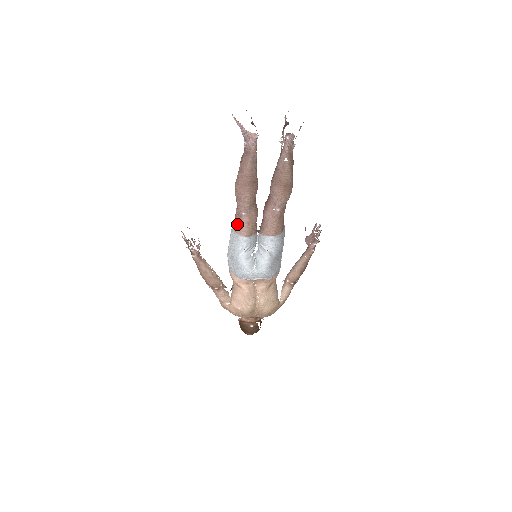
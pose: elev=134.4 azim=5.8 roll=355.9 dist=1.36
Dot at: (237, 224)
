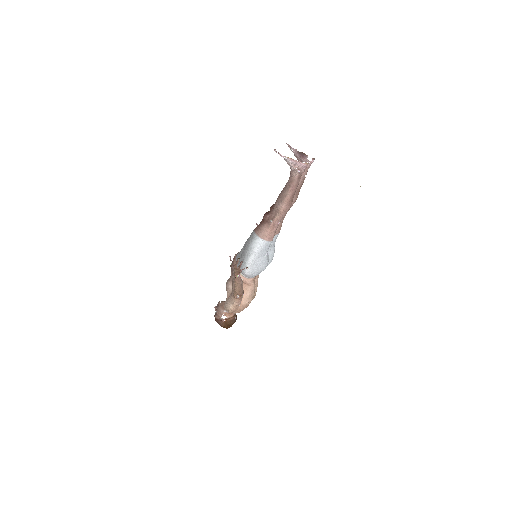
Dot at: (269, 234)
